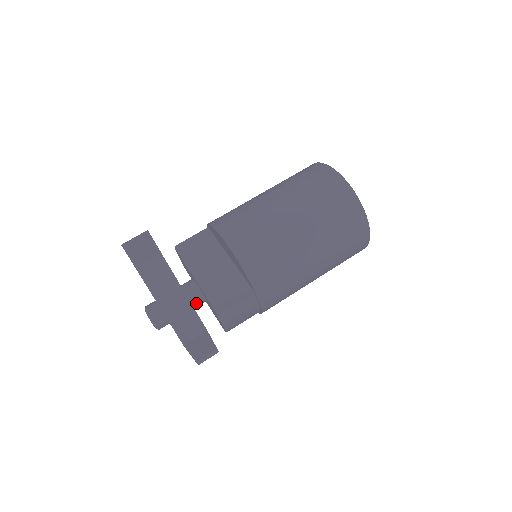
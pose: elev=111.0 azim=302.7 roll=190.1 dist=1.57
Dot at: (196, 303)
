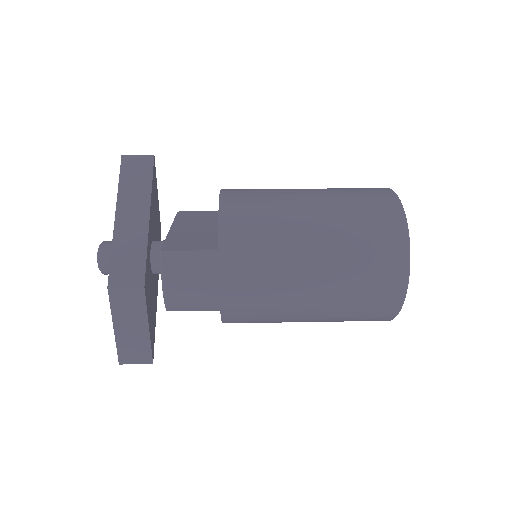
Dot at: (156, 260)
